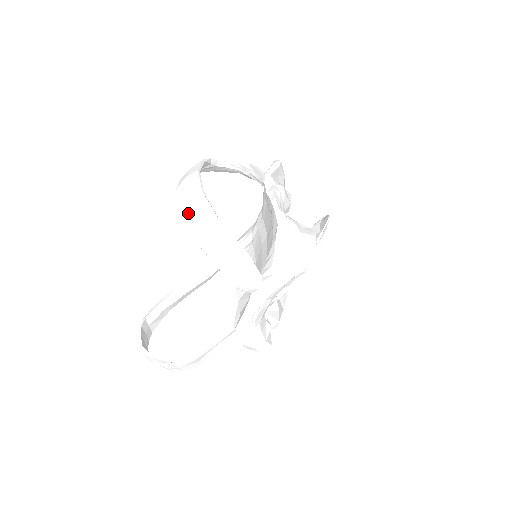
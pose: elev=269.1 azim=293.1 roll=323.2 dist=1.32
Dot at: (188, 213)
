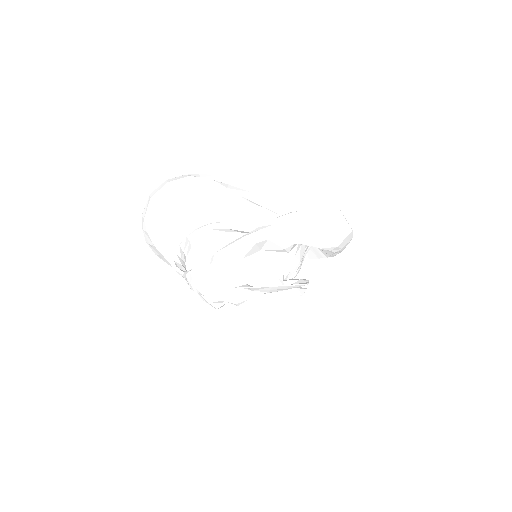
Dot at: occluded
